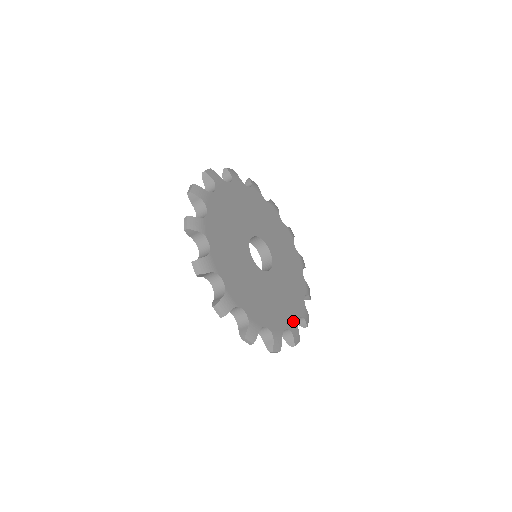
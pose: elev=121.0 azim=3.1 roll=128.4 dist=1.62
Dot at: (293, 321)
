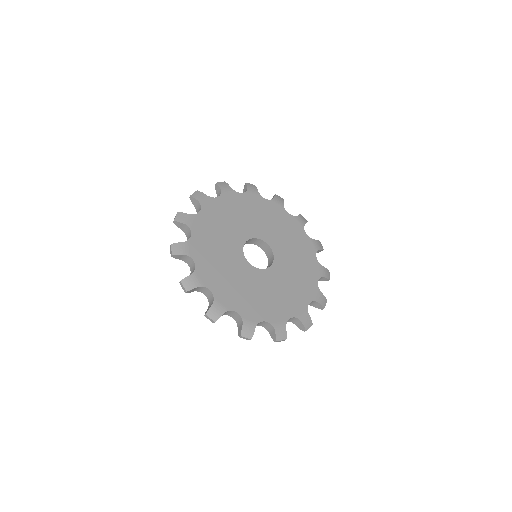
Dot at: (313, 289)
